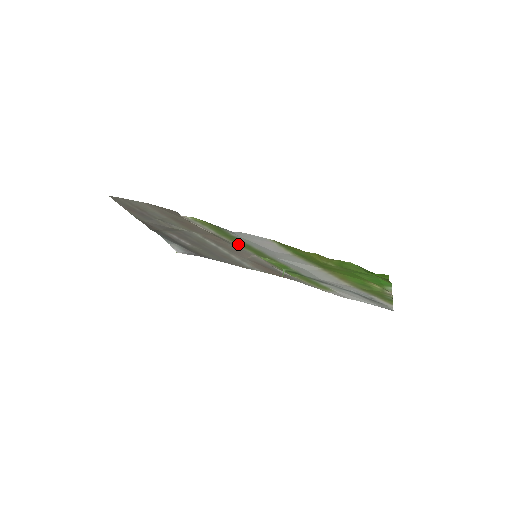
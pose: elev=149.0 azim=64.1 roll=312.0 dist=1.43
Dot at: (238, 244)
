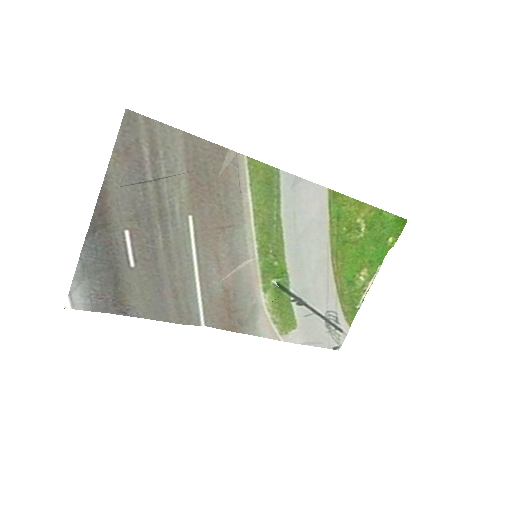
Dot at: (257, 224)
